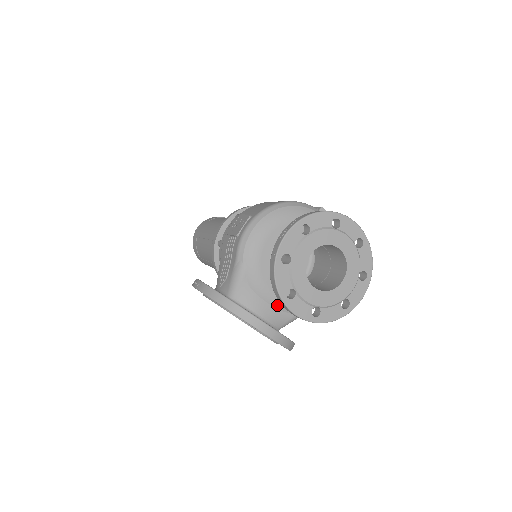
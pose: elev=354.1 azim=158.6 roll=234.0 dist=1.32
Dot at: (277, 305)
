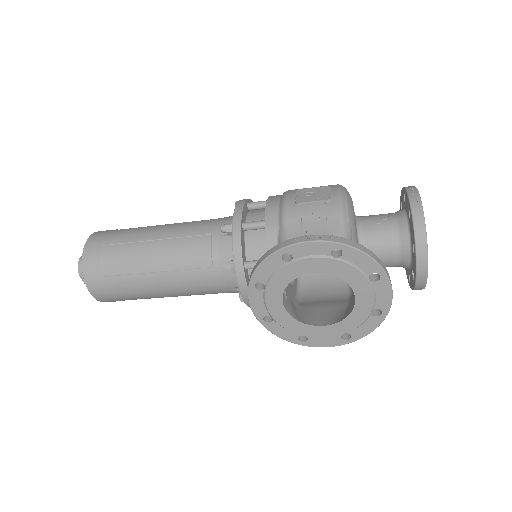
Dot at: occluded
